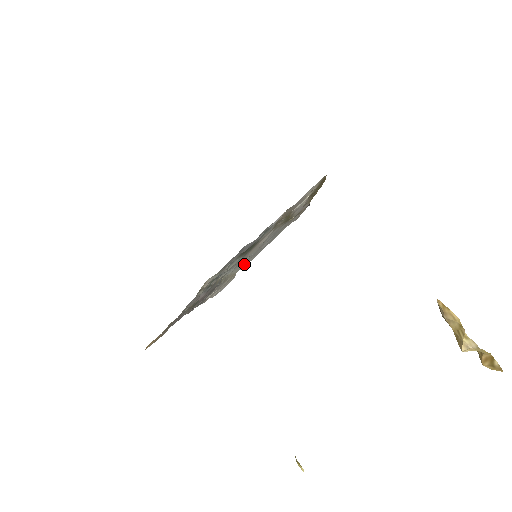
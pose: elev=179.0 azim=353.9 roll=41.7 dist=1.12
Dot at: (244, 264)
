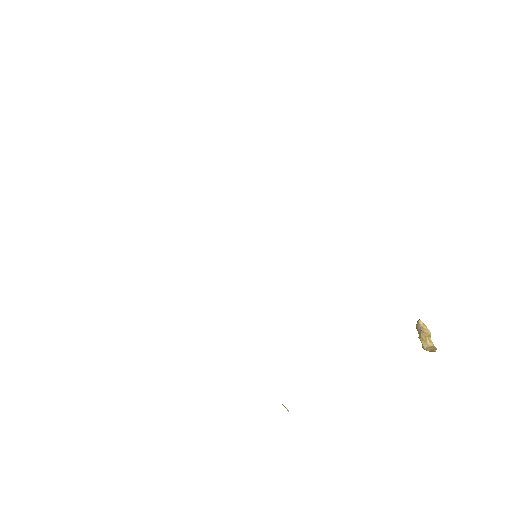
Dot at: occluded
